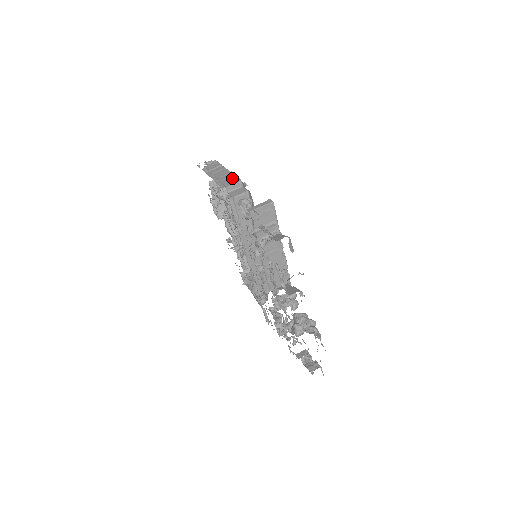
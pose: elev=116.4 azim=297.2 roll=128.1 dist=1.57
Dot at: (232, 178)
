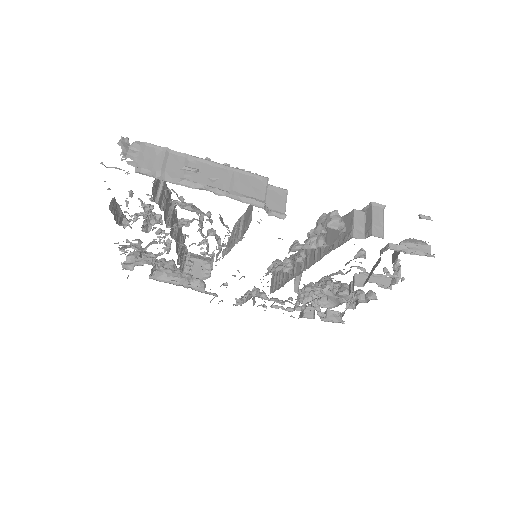
Dot at: (243, 177)
